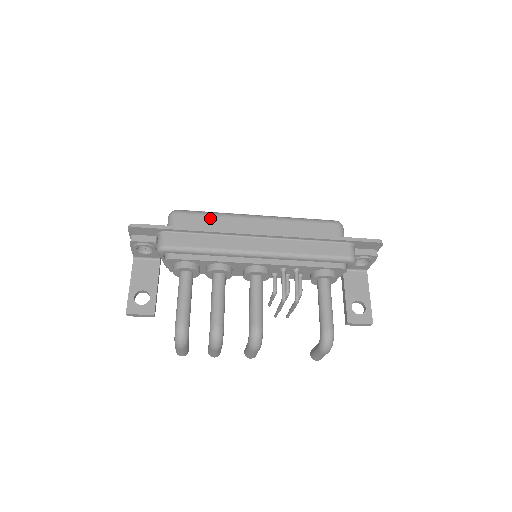
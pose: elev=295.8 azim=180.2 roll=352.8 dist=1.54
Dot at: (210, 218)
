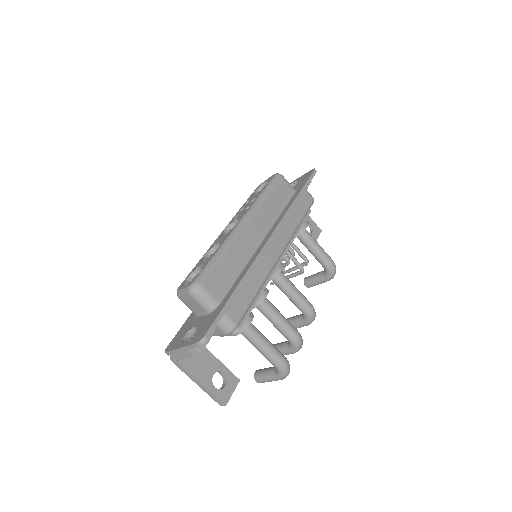
Dot at: (225, 261)
